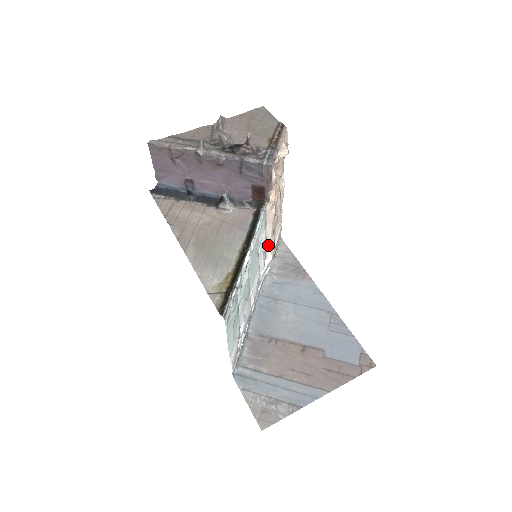
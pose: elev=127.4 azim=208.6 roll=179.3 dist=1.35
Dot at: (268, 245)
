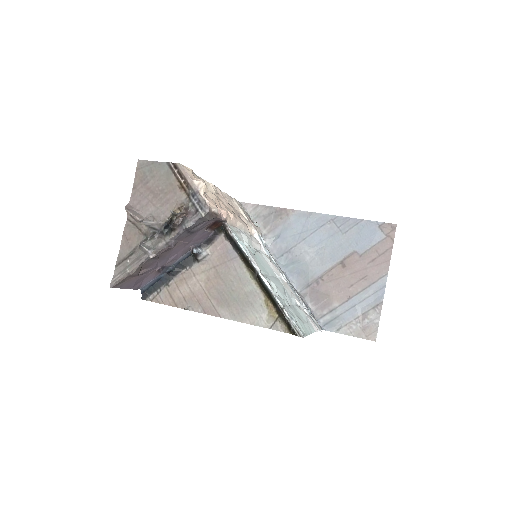
Dot at: (247, 231)
